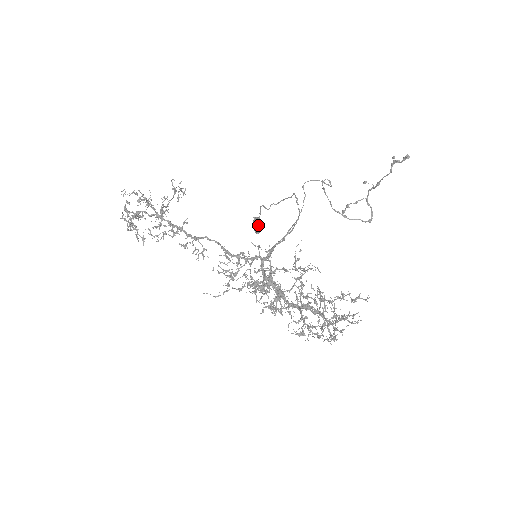
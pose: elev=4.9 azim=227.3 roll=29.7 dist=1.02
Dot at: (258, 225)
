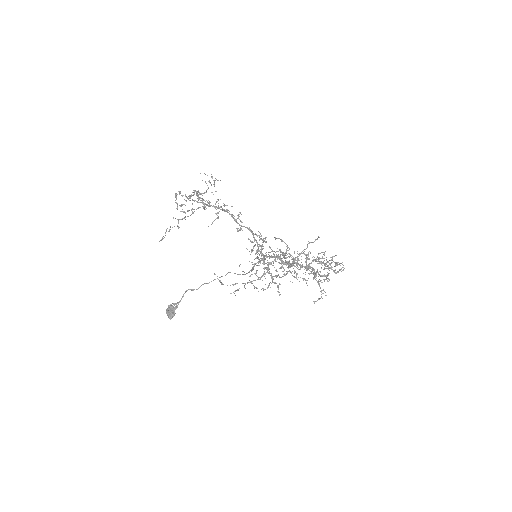
Dot at: occluded
